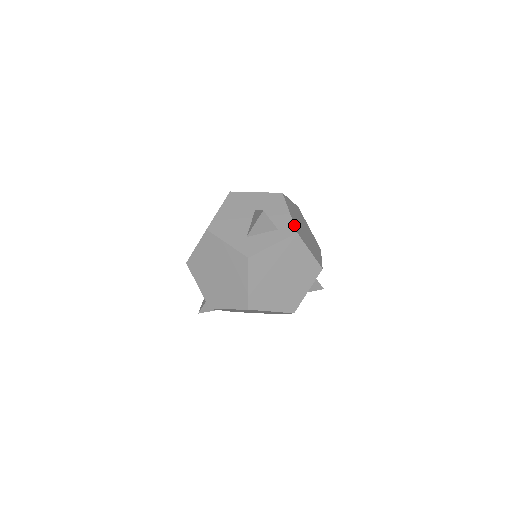
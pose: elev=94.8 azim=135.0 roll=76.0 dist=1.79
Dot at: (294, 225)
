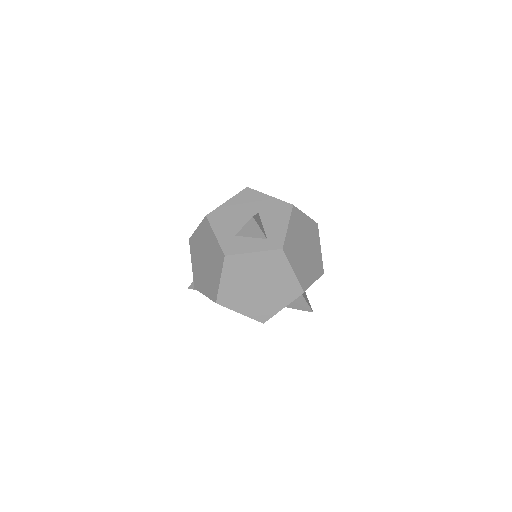
Dot at: (284, 240)
